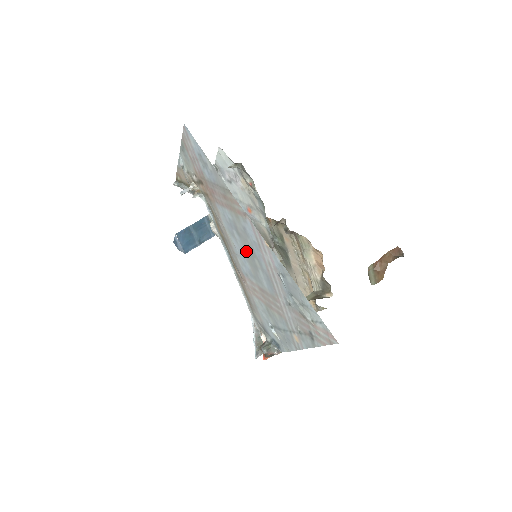
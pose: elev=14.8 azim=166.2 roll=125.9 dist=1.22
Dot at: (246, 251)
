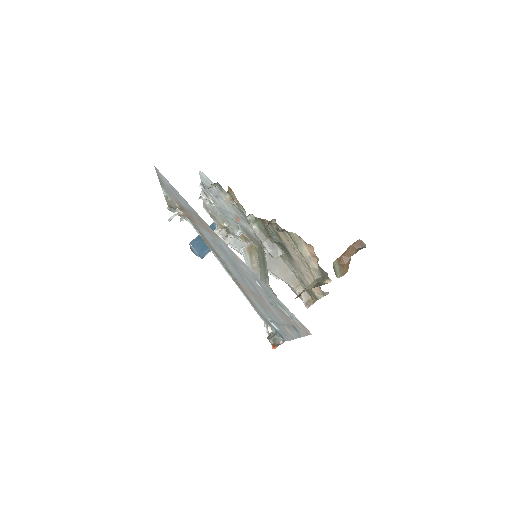
Dot at: (230, 262)
